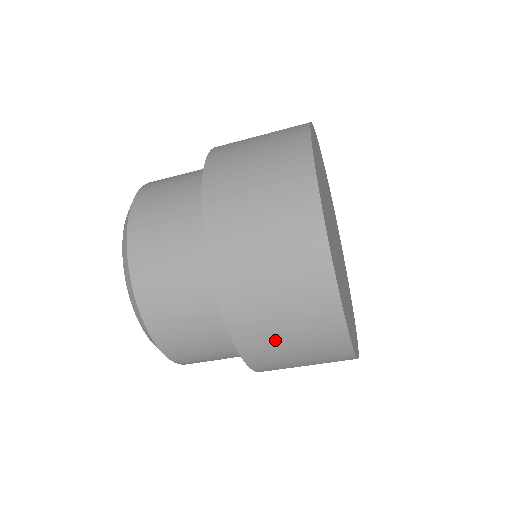
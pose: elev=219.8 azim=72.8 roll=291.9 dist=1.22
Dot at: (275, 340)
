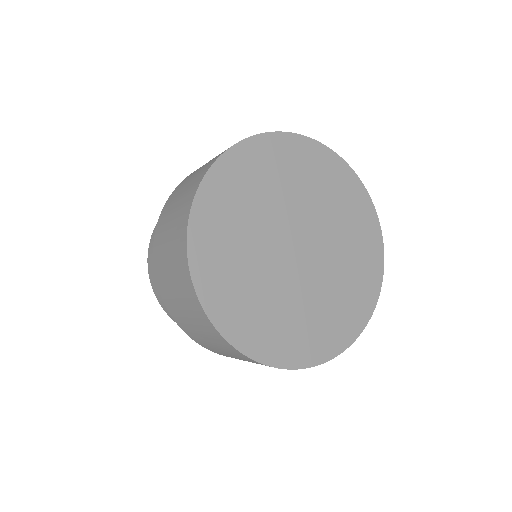
Dot at: occluded
